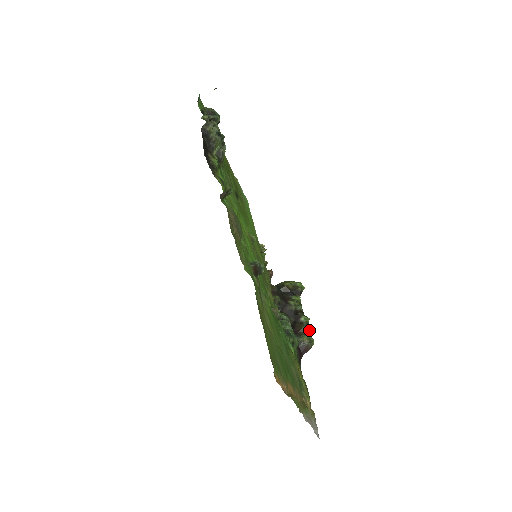
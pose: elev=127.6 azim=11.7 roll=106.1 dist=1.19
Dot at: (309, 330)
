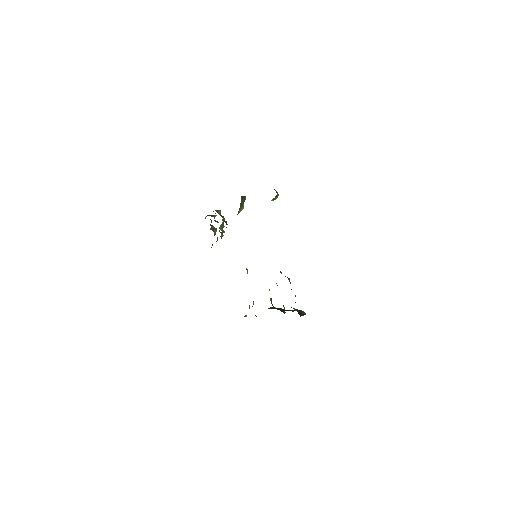
Dot at: occluded
